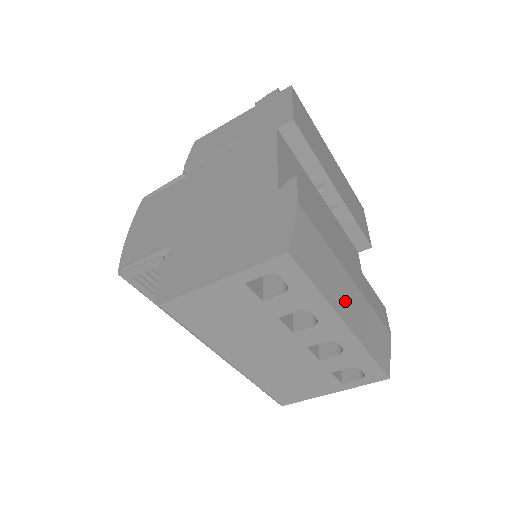
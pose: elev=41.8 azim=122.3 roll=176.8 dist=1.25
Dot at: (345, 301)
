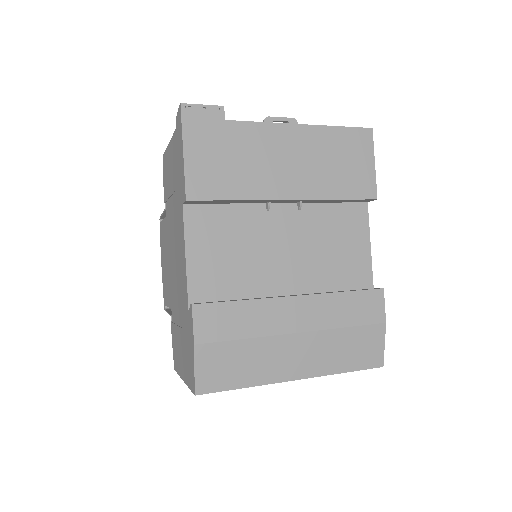
Dot at: (289, 362)
